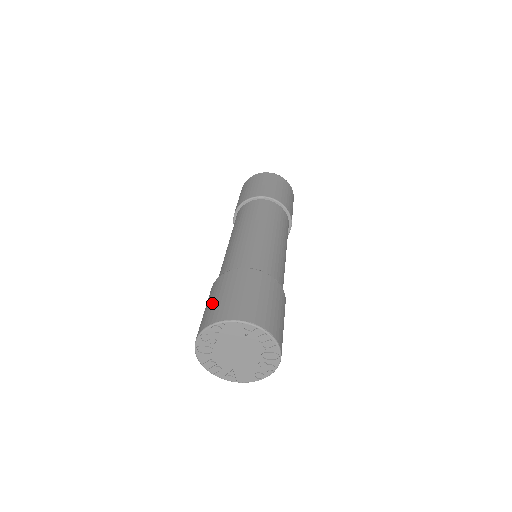
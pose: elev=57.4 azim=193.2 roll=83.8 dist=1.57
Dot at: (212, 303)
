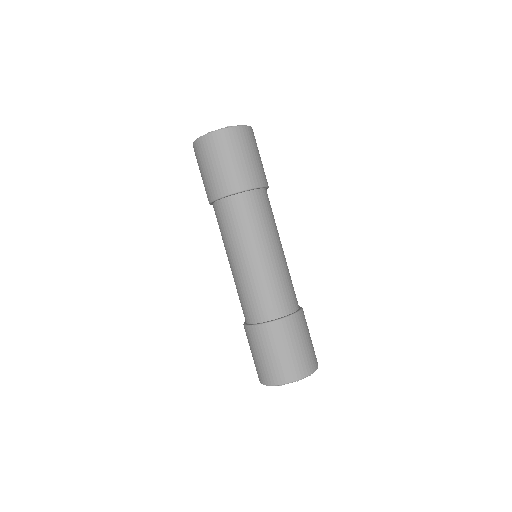
Dot at: (266, 360)
